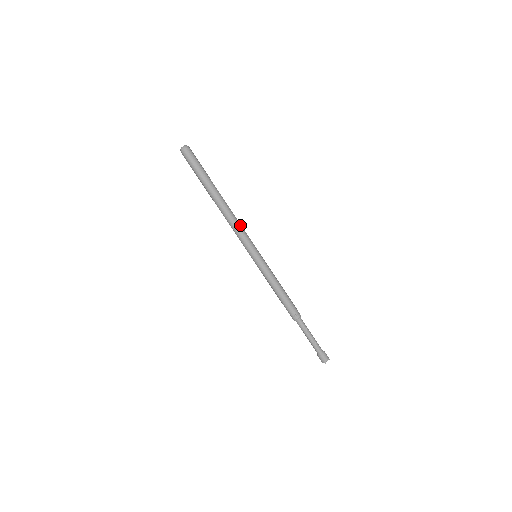
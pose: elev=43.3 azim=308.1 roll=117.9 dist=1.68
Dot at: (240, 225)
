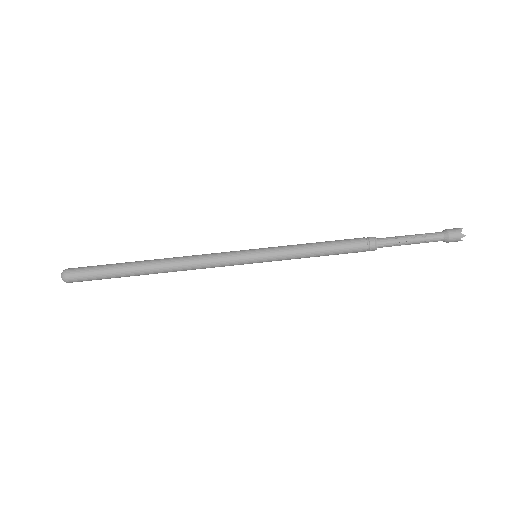
Dot at: (202, 264)
